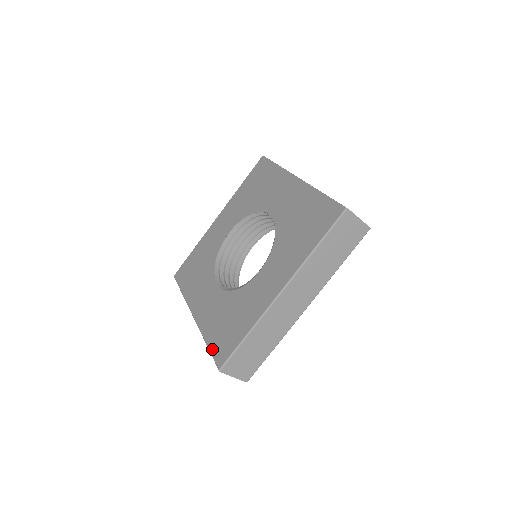
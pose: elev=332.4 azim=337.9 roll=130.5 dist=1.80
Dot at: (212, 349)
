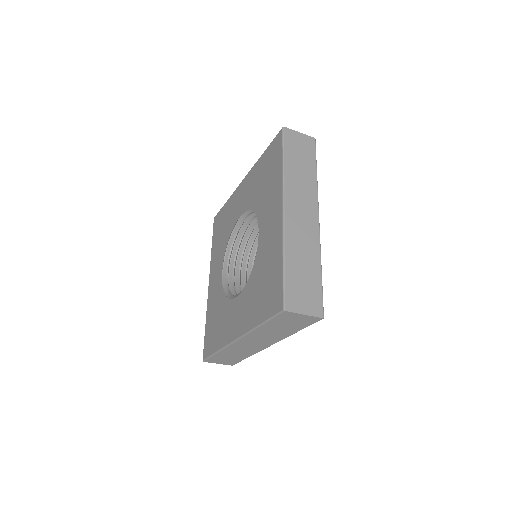
Dot at: (205, 336)
